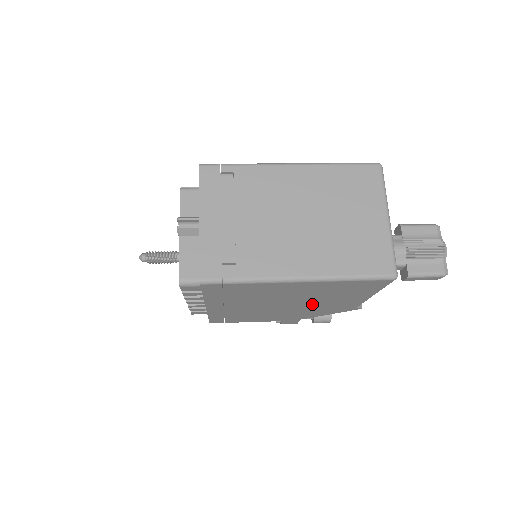
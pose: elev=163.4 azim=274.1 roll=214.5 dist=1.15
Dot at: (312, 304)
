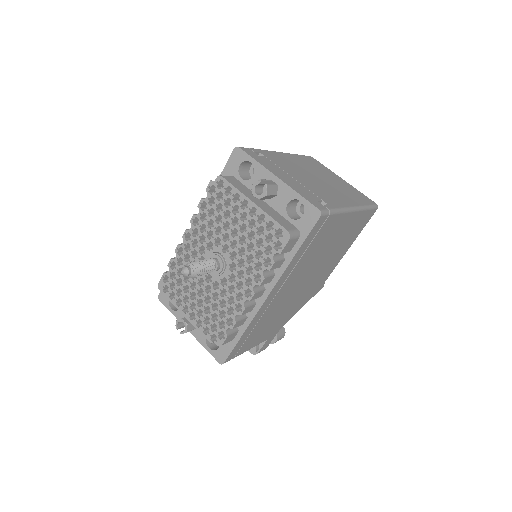
Dot at: (317, 276)
